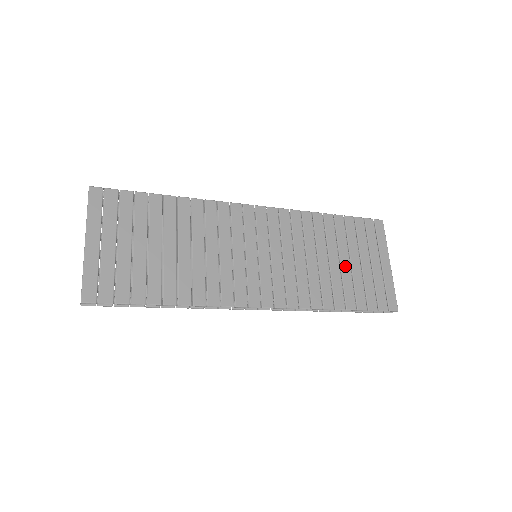
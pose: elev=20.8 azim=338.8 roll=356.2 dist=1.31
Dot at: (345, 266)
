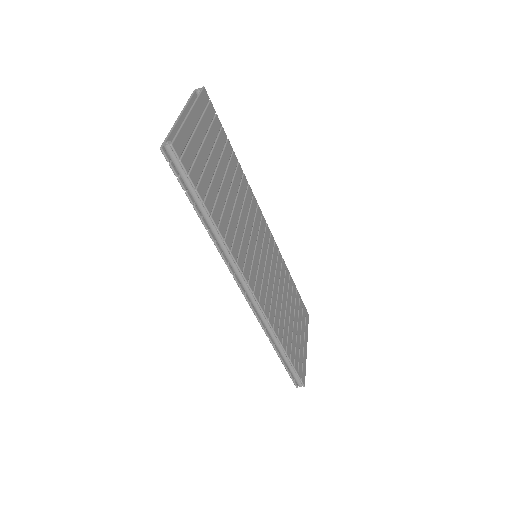
Dot at: (291, 321)
